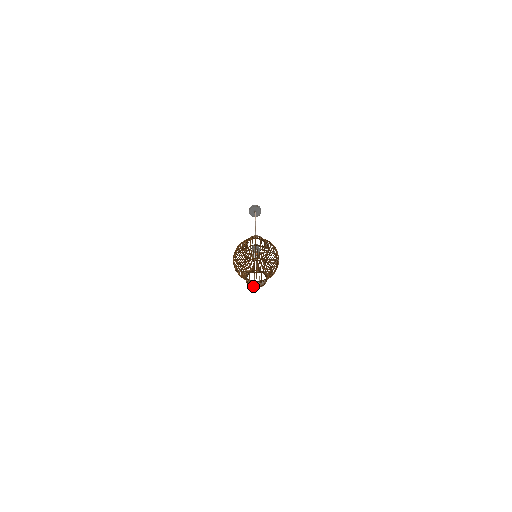
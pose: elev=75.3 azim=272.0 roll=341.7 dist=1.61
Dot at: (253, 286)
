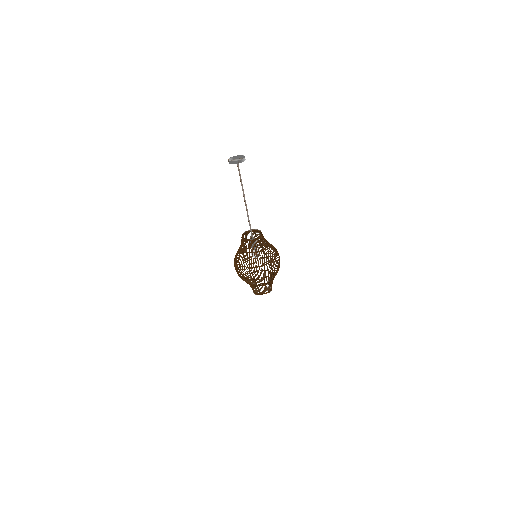
Dot at: occluded
